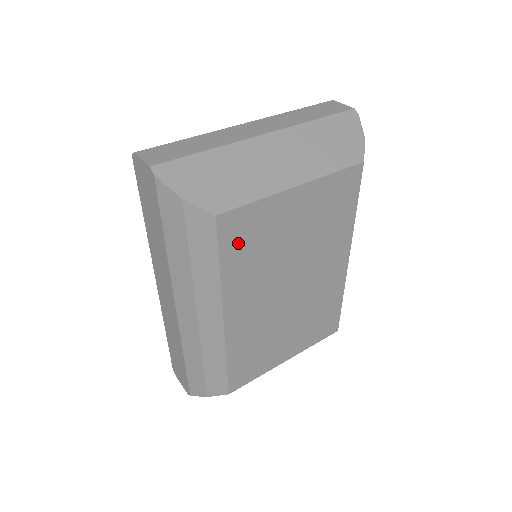
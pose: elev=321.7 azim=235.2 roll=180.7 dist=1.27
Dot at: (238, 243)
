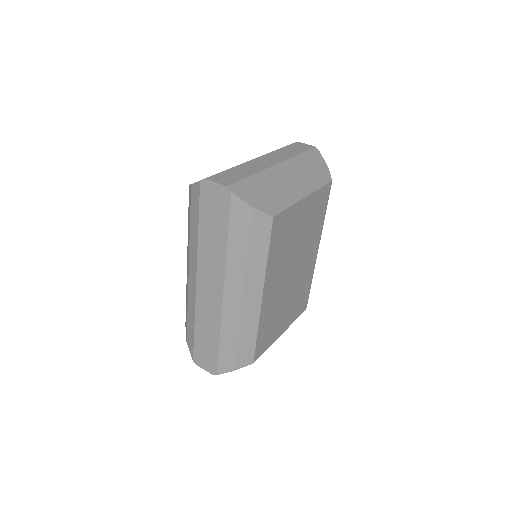
Dot at: (278, 237)
